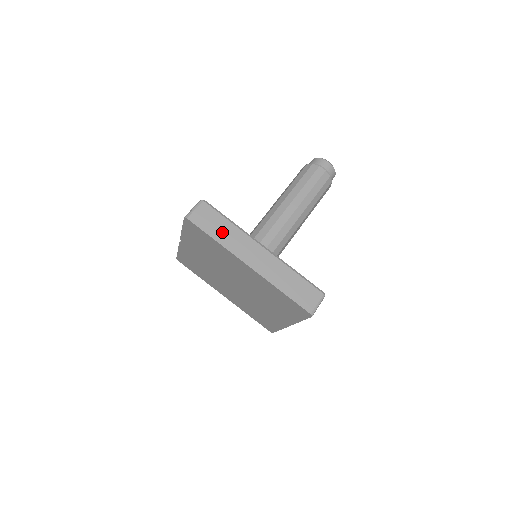
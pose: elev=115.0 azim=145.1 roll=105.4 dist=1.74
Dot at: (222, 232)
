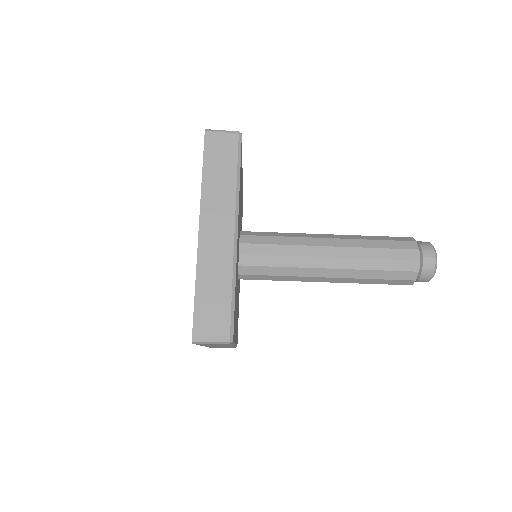
Dot at: (217, 175)
